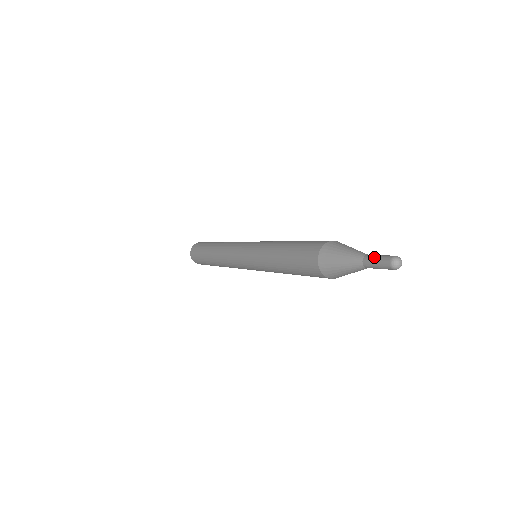
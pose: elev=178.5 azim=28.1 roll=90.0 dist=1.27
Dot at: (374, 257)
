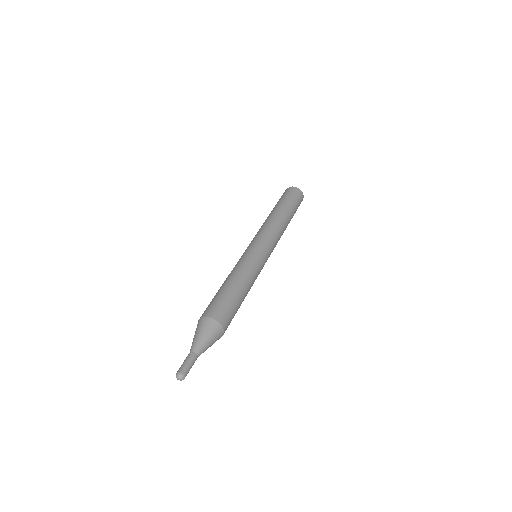
Dot at: (184, 362)
